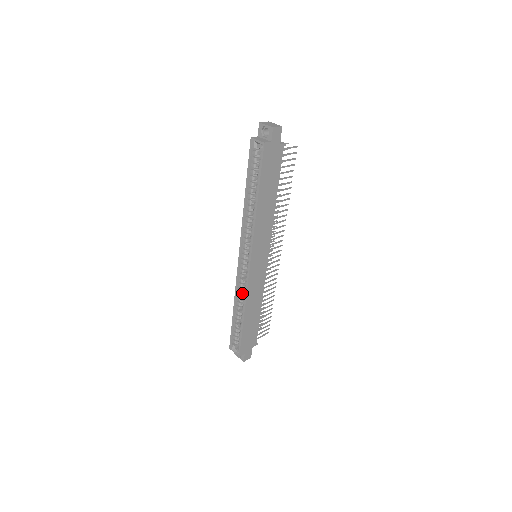
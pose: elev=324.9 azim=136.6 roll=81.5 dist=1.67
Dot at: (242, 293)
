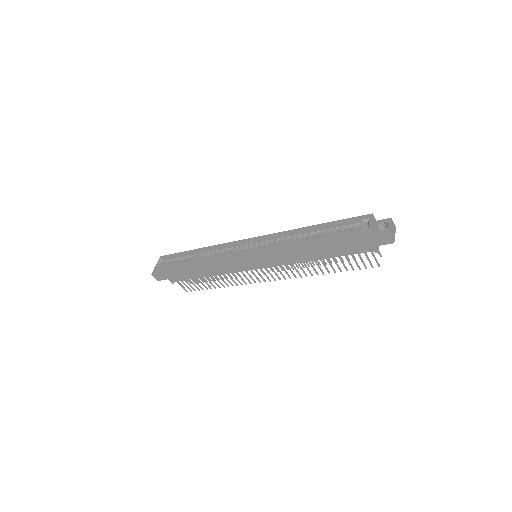
Dot at: (216, 253)
